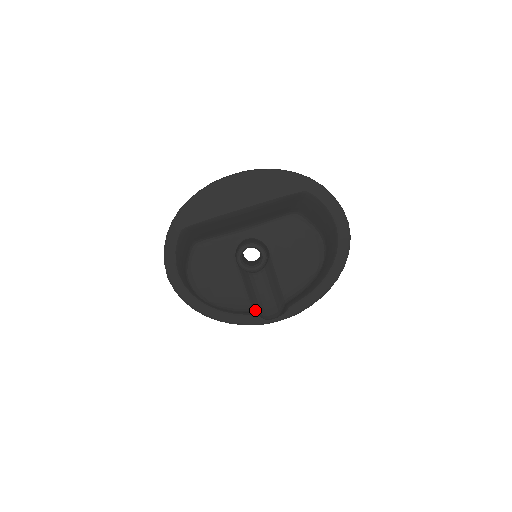
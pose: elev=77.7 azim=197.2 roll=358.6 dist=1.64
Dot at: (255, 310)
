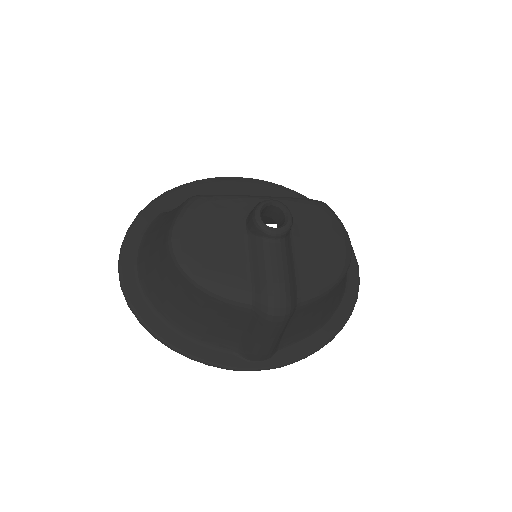
Dot at: (257, 299)
